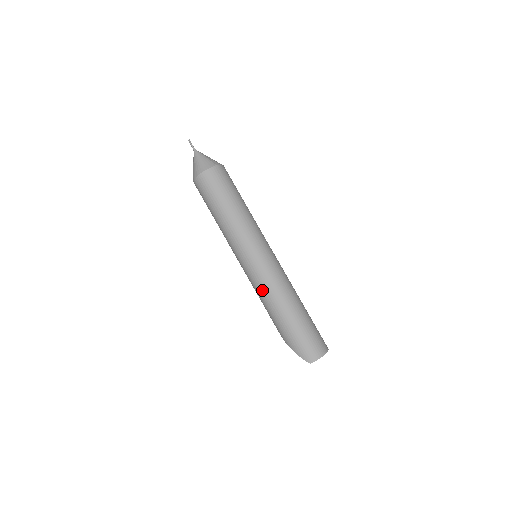
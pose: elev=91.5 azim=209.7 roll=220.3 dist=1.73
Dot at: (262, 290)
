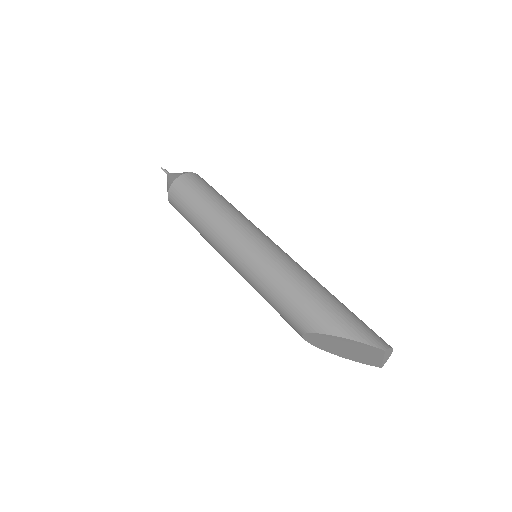
Dot at: (284, 268)
